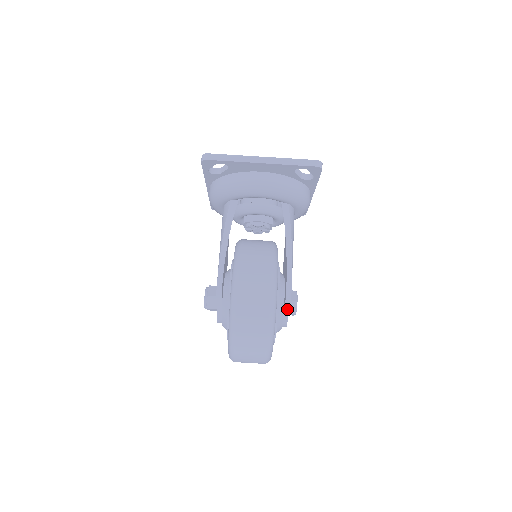
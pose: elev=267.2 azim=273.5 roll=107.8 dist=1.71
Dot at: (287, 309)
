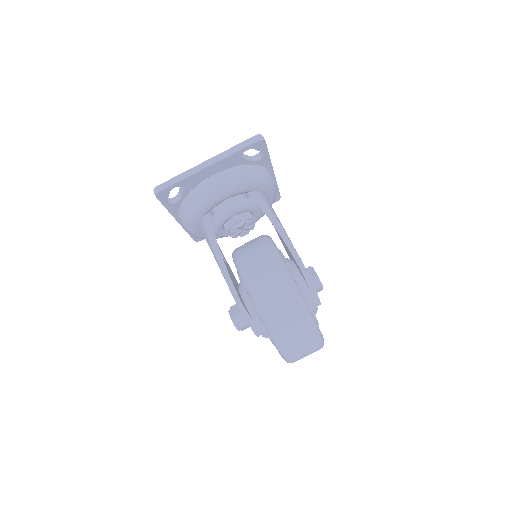
Dot at: (311, 285)
